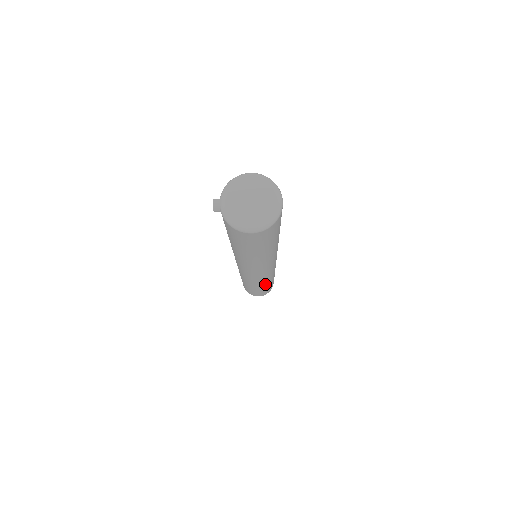
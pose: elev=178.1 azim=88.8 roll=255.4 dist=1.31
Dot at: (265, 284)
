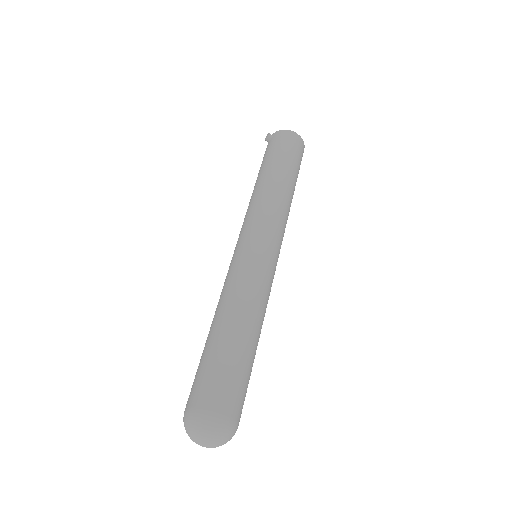
Dot at: (258, 315)
